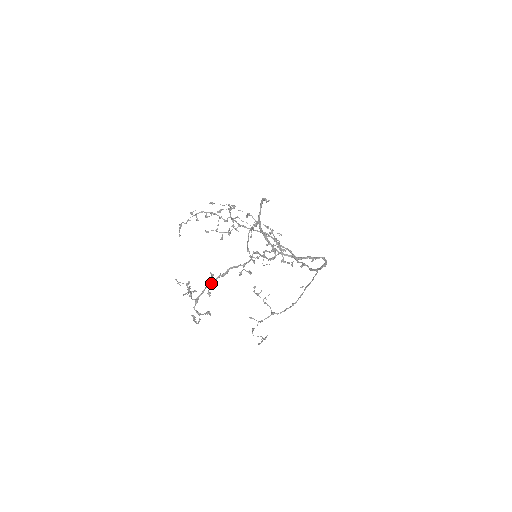
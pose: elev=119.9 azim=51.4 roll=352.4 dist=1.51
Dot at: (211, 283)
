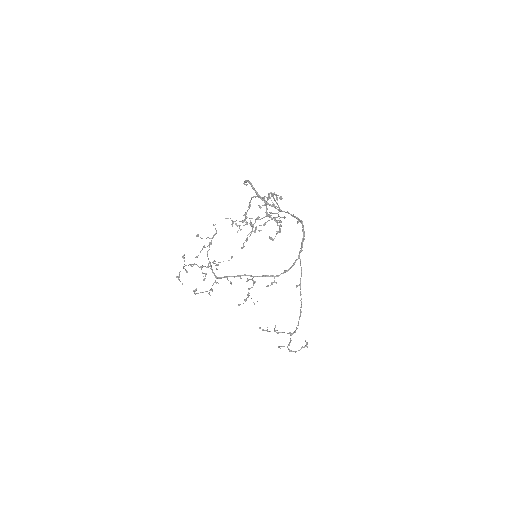
Dot at: (266, 202)
